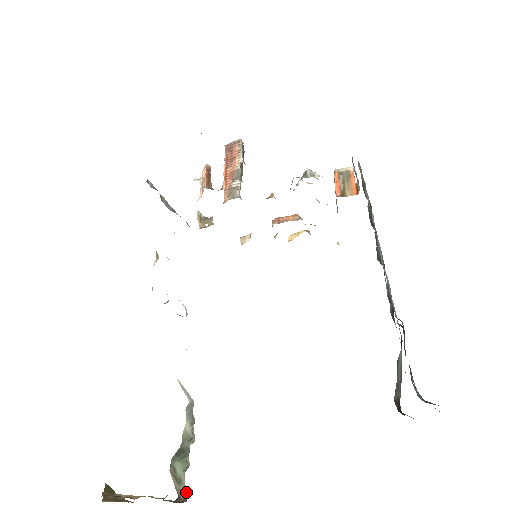
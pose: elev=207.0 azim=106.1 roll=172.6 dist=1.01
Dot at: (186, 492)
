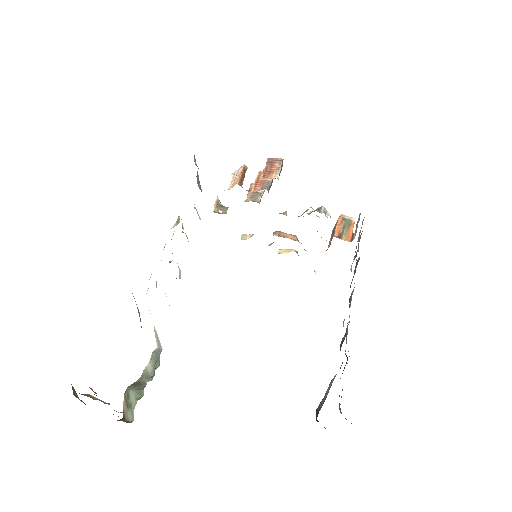
Dot at: (133, 416)
